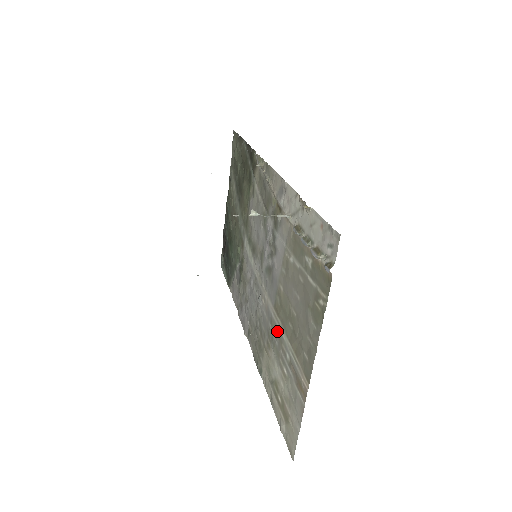
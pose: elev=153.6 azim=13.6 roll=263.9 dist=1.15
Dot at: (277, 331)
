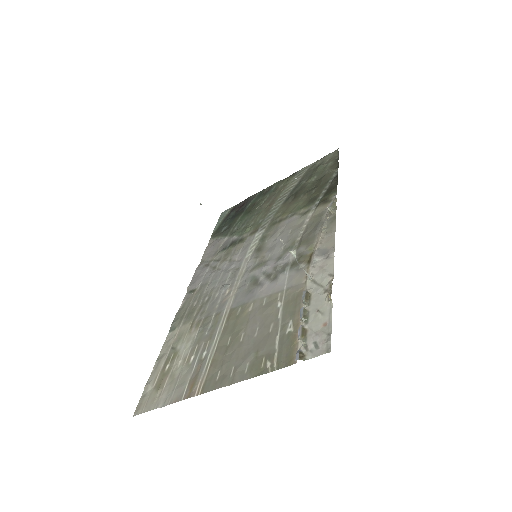
Dot at: (215, 327)
